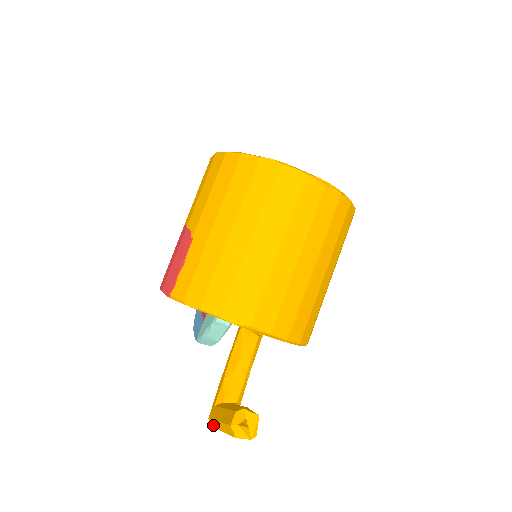
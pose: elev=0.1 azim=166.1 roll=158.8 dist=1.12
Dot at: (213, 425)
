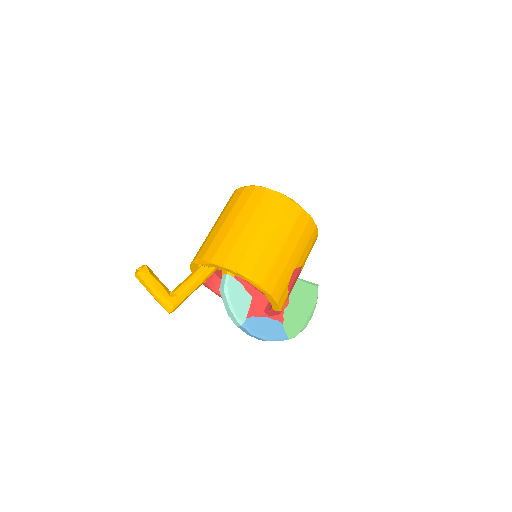
Dot at: occluded
